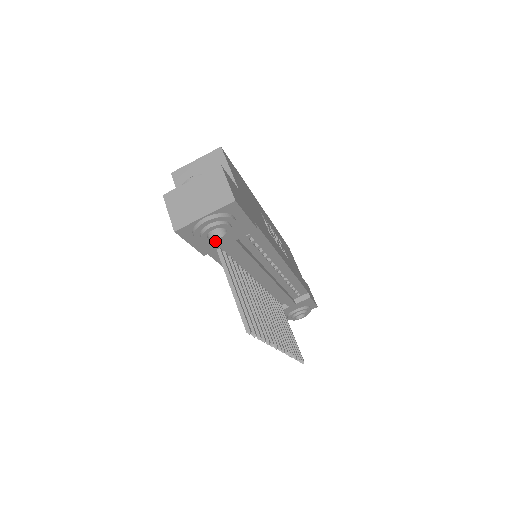
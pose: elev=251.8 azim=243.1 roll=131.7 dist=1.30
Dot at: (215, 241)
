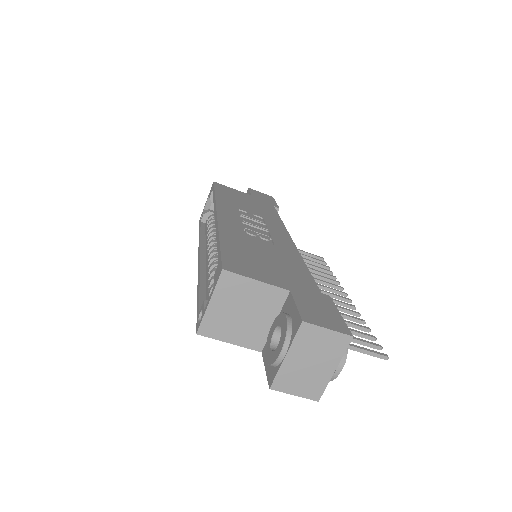
Dot at: occluded
